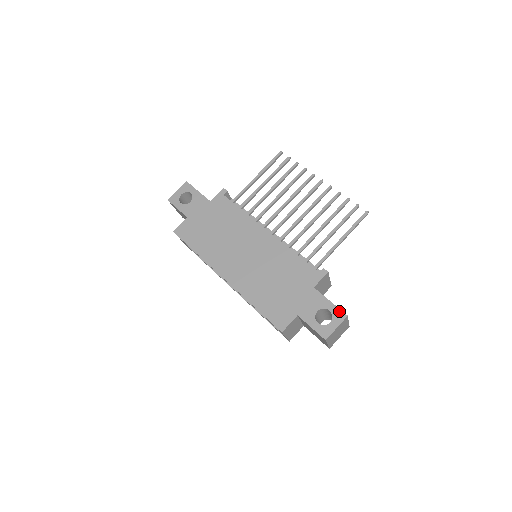
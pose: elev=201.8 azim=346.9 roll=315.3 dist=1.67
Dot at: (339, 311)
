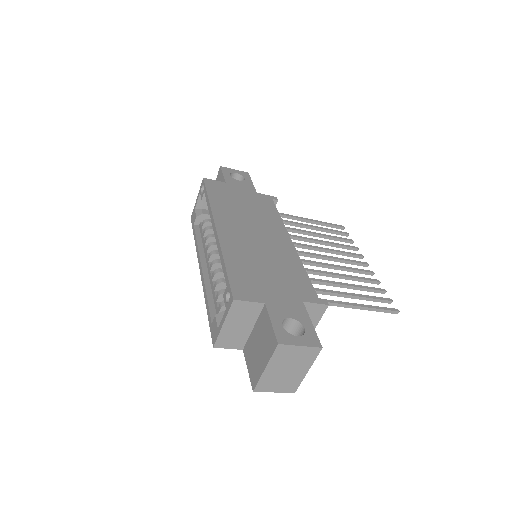
Dot at: (316, 337)
